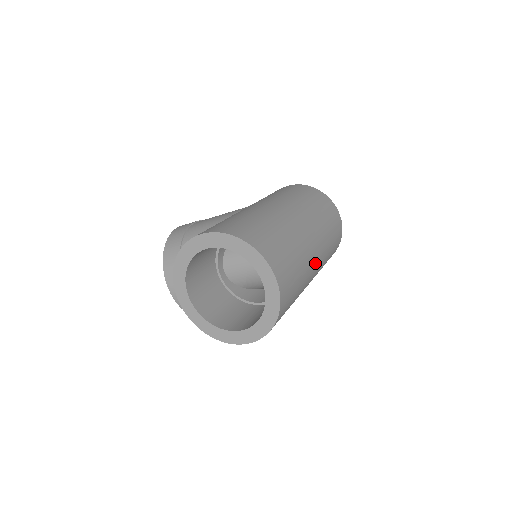
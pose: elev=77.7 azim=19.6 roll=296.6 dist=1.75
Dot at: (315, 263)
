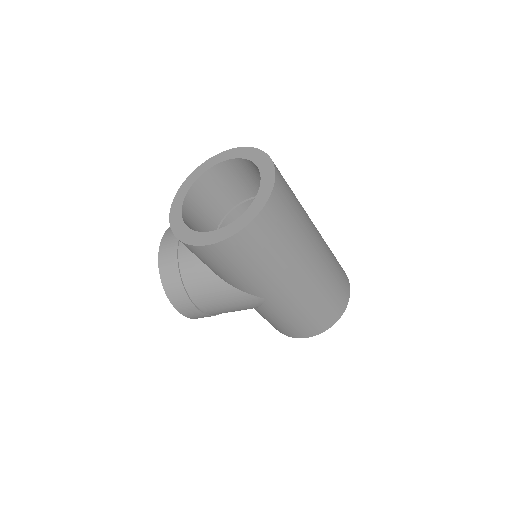
Dot at: (313, 257)
